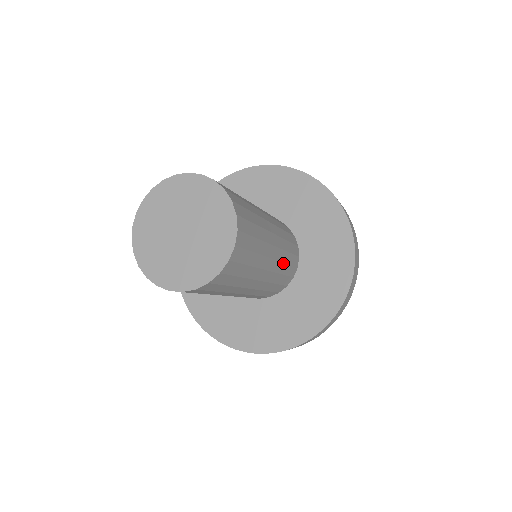
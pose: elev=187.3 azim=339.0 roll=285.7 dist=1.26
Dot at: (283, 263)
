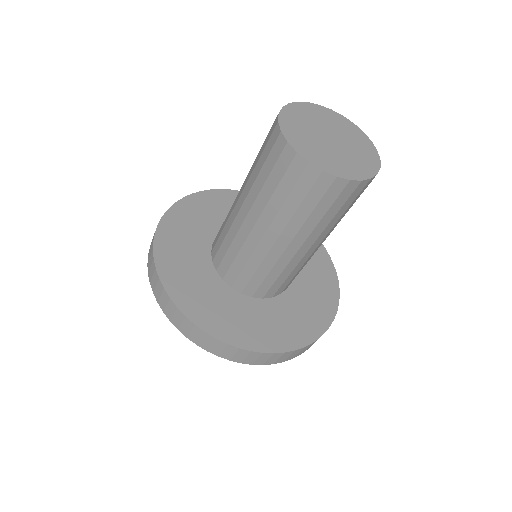
Dot at: (283, 270)
